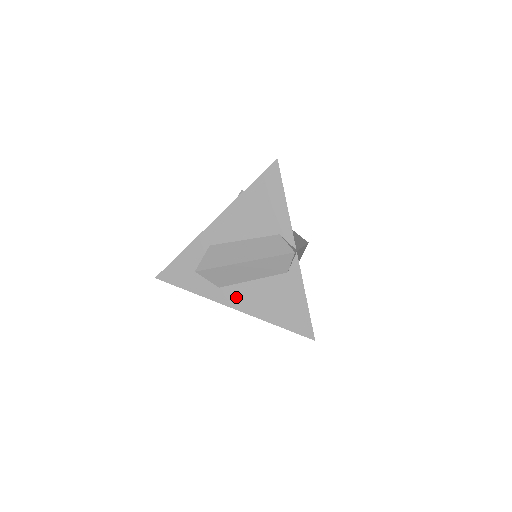
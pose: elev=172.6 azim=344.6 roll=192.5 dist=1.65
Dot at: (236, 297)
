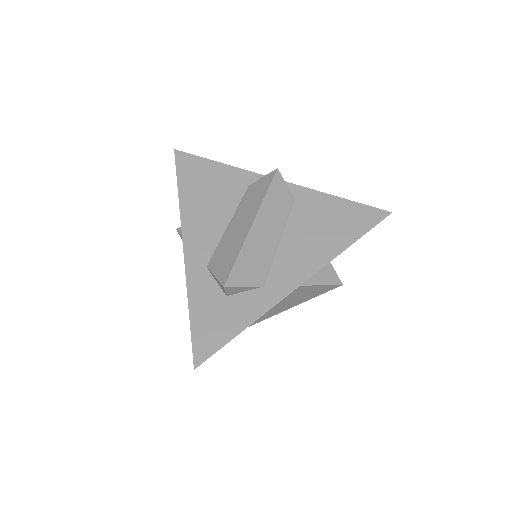
Dot at: (289, 272)
